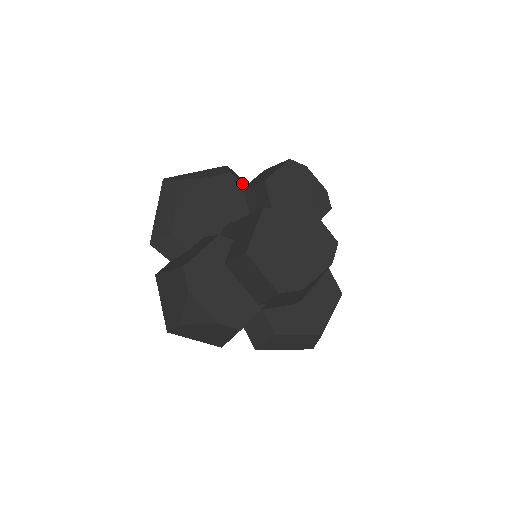
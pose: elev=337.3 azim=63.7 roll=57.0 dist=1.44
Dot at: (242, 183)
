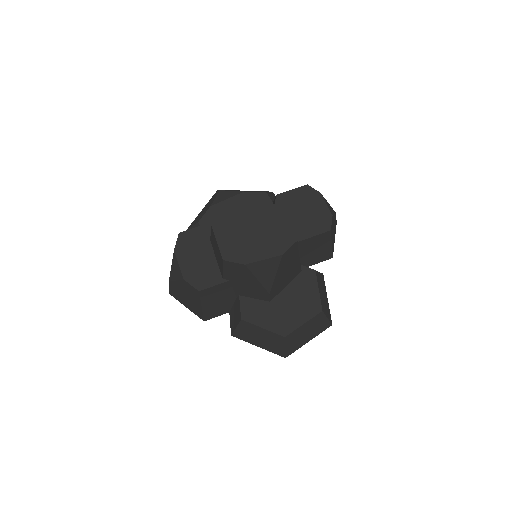
Dot at: (272, 202)
